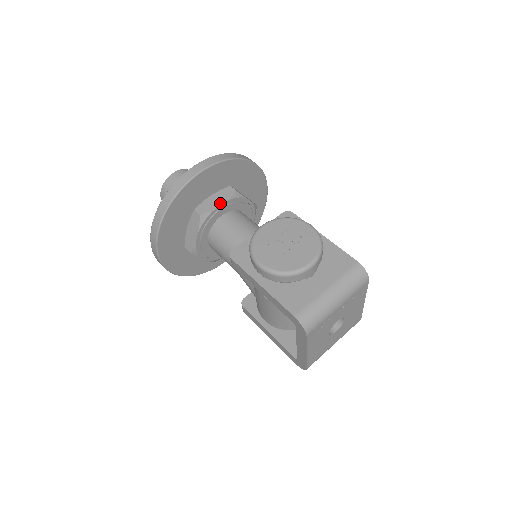
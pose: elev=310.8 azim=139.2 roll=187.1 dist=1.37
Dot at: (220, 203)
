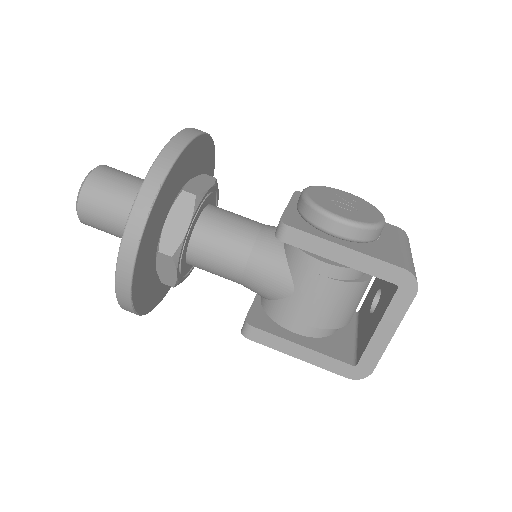
Dot at: (209, 186)
